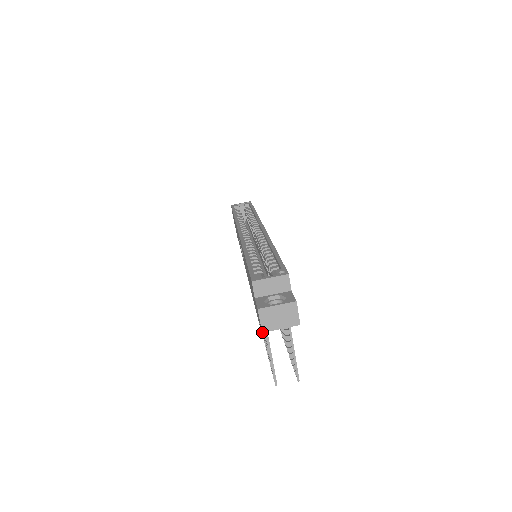
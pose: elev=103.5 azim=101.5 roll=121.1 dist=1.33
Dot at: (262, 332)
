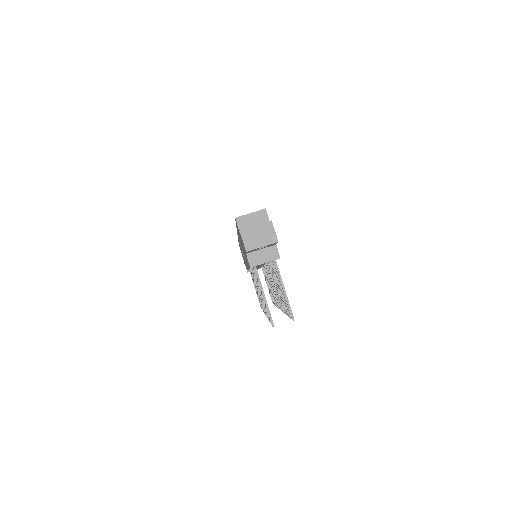
Dot at: (246, 251)
